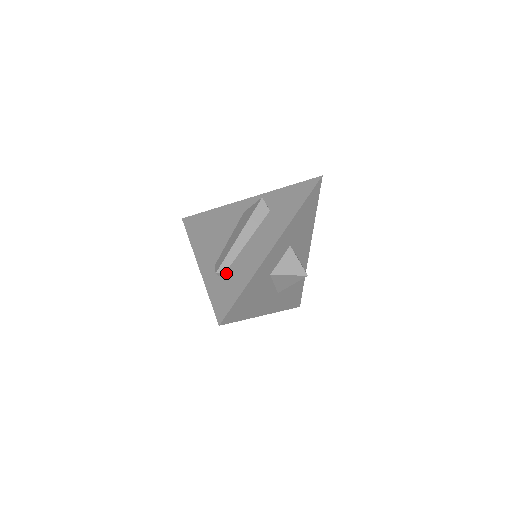
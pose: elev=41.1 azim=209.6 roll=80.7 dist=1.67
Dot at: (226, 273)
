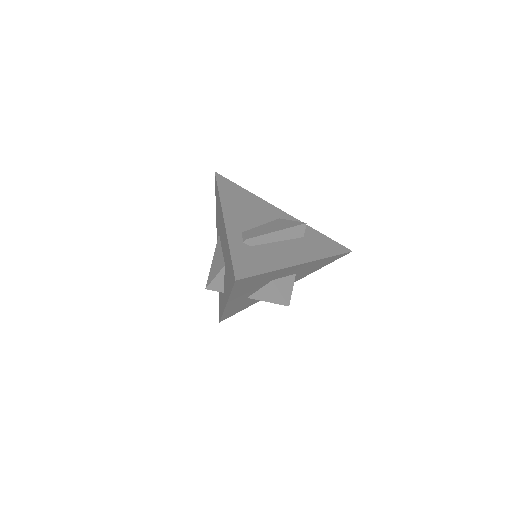
Dot at: (253, 247)
